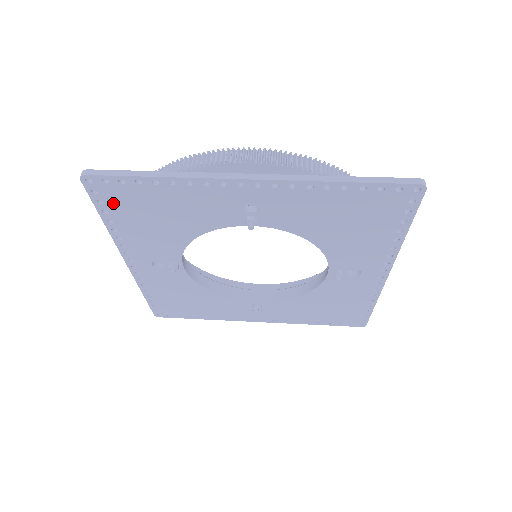
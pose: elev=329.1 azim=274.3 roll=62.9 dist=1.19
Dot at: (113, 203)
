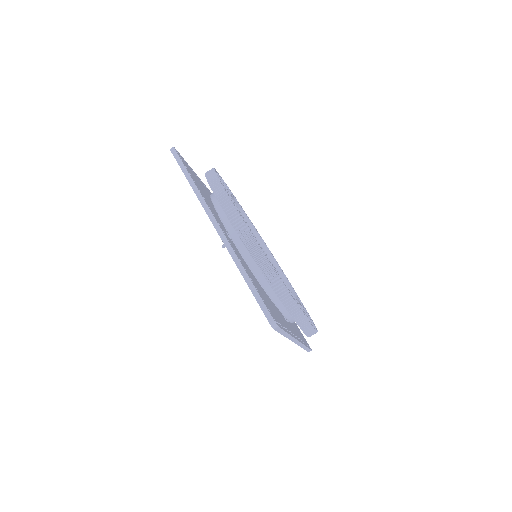
Dot at: occluded
